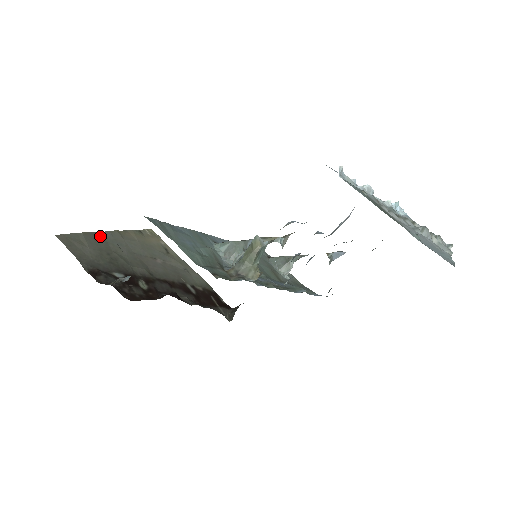
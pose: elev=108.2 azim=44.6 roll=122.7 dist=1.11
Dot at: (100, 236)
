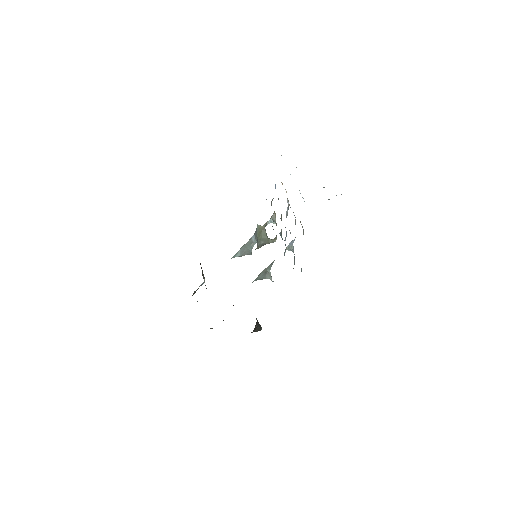
Dot at: occluded
